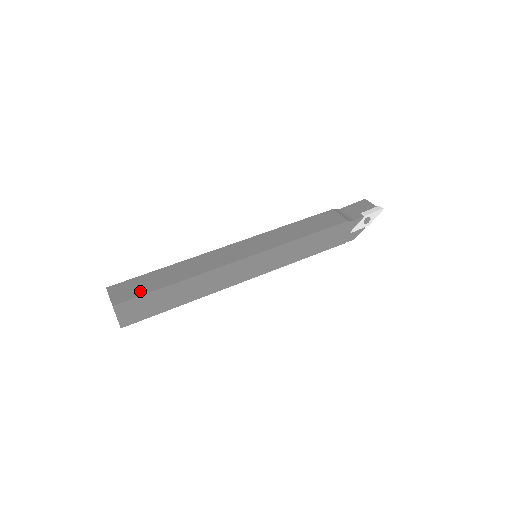
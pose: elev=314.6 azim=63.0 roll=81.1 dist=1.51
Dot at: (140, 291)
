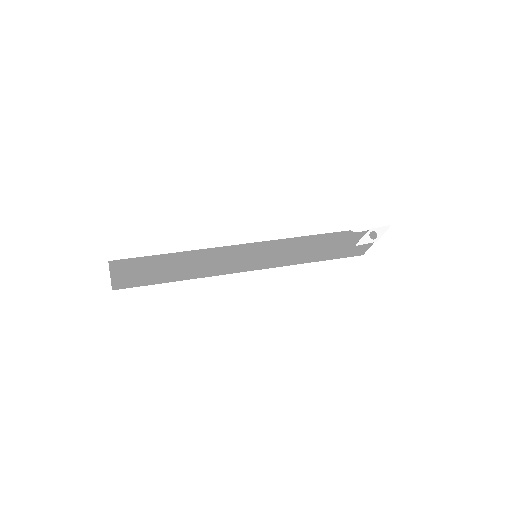
Dot at: occluded
